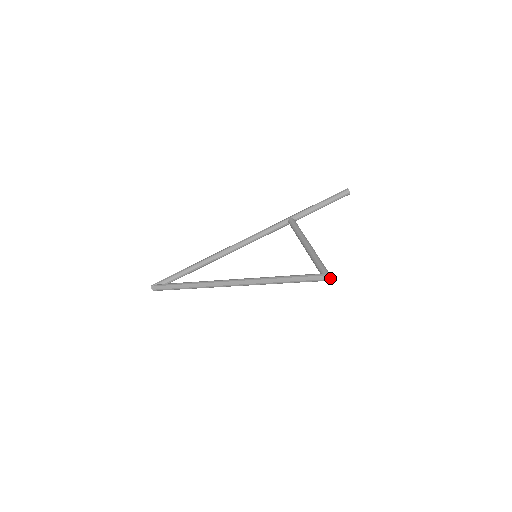
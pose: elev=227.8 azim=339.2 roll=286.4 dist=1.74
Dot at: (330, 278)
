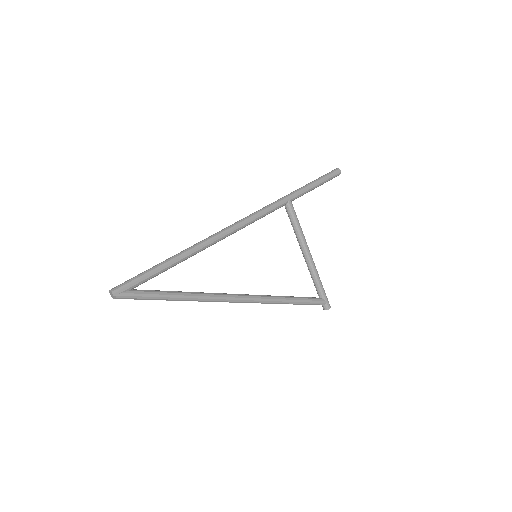
Dot at: (330, 307)
